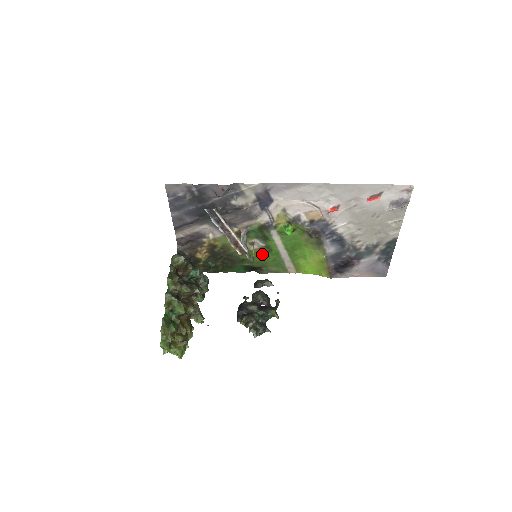
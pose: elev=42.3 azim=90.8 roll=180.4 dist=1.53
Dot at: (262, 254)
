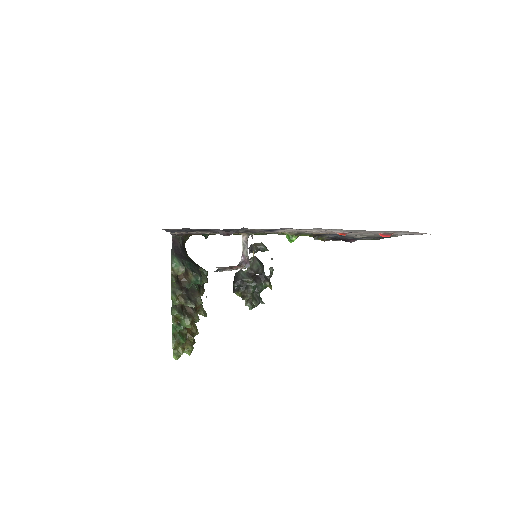
Dot at: occluded
